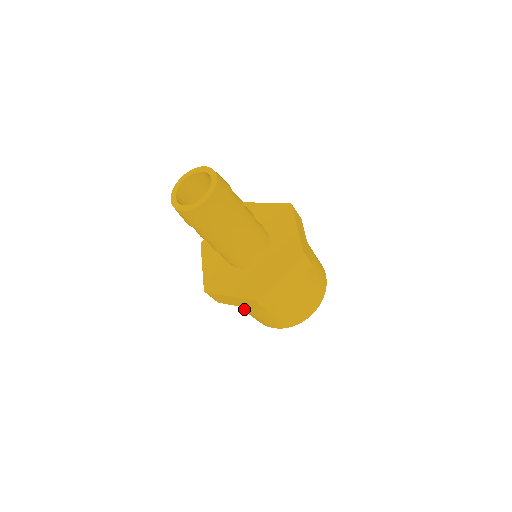
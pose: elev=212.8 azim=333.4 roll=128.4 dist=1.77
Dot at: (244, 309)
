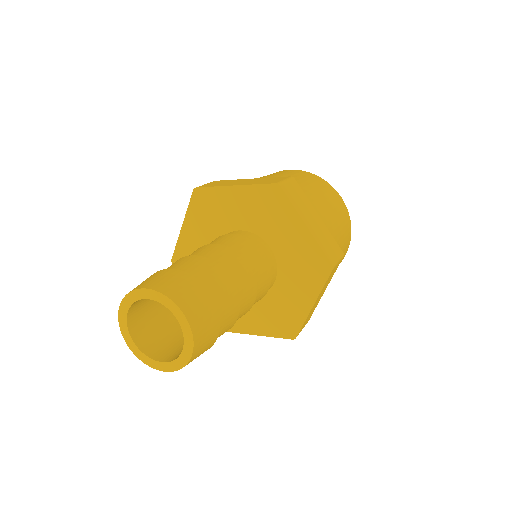
Dot at: occluded
